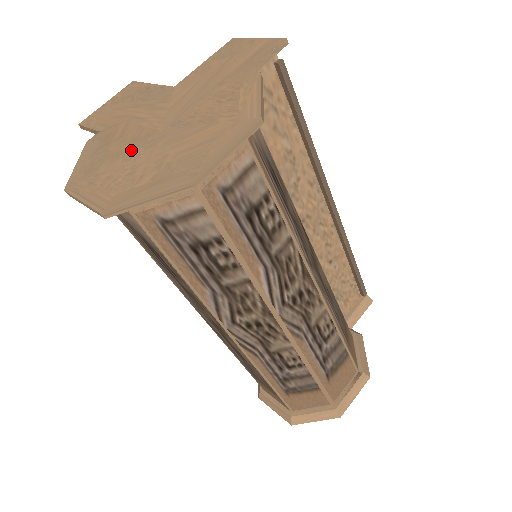
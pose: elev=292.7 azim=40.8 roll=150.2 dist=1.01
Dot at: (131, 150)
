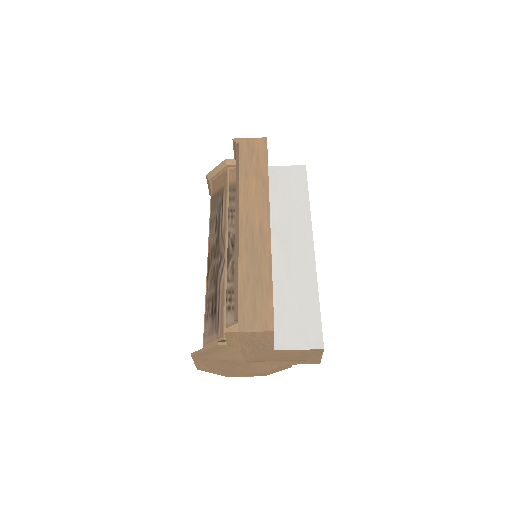
Dot at: (227, 361)
